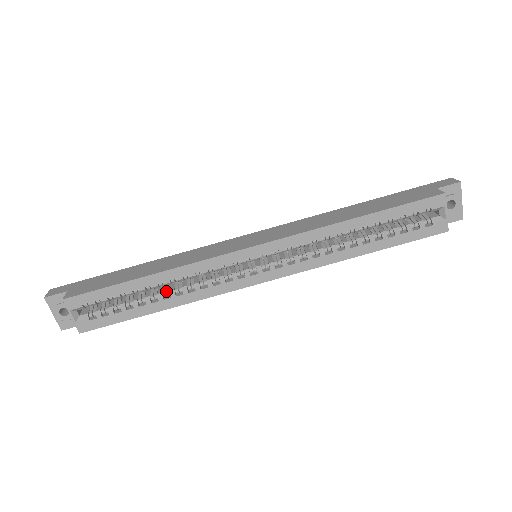
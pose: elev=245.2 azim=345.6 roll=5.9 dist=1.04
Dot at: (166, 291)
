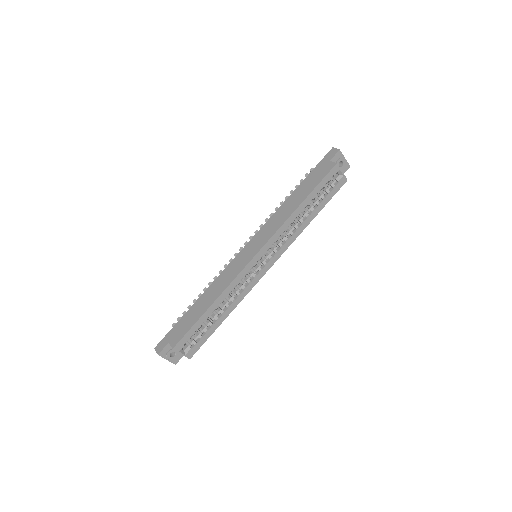
Dot at: (220, 306)
